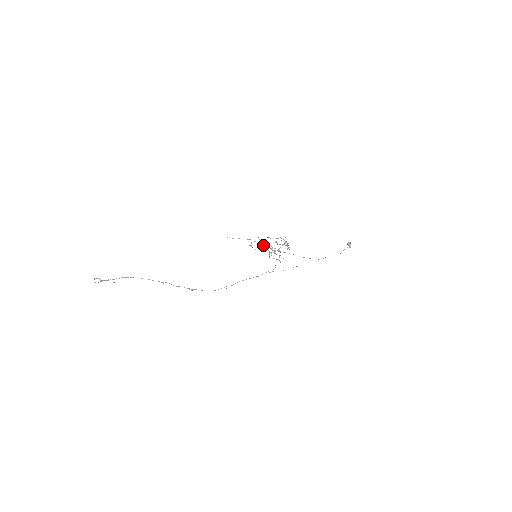
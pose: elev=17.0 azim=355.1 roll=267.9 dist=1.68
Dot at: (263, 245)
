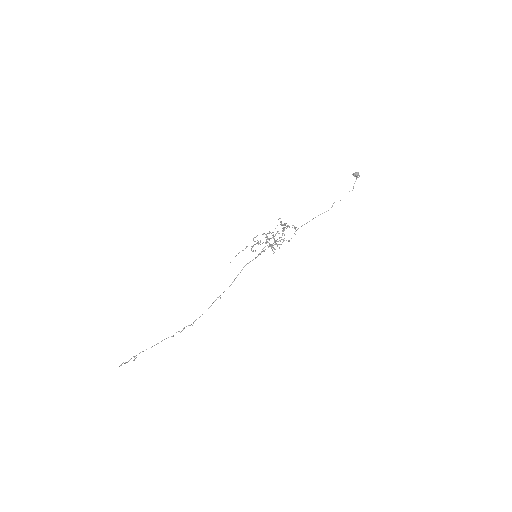
Dot at: occluded
